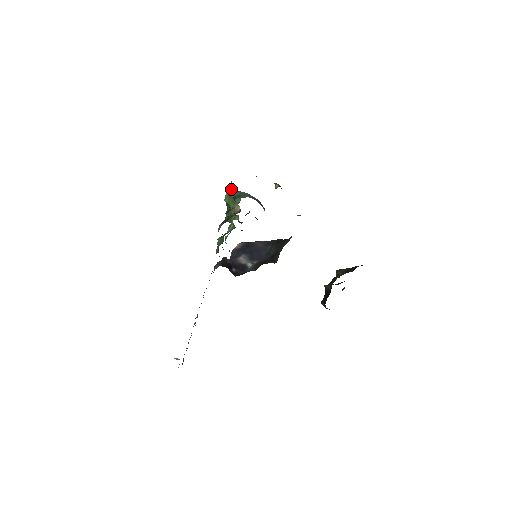
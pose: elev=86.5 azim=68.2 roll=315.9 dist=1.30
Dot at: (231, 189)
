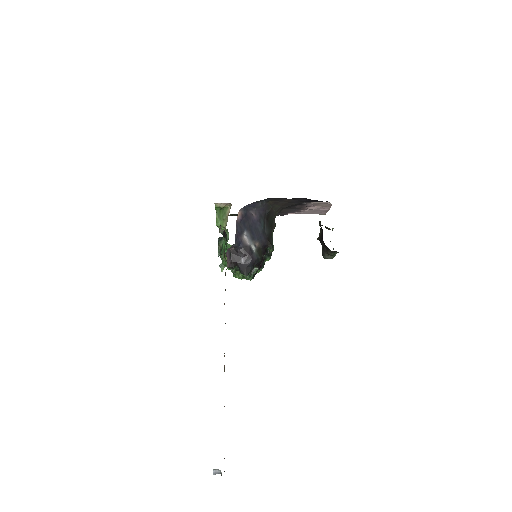
Dot at: (218, 238)
